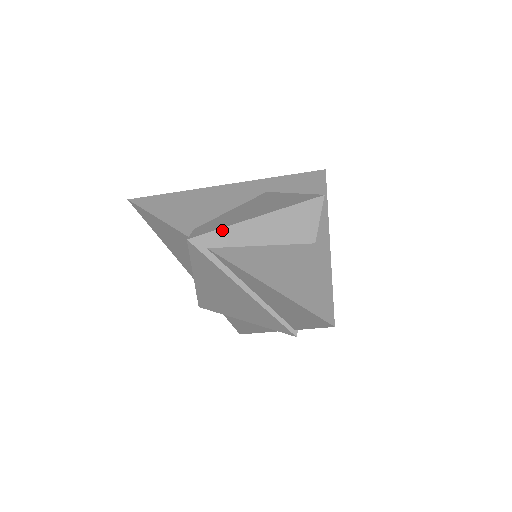
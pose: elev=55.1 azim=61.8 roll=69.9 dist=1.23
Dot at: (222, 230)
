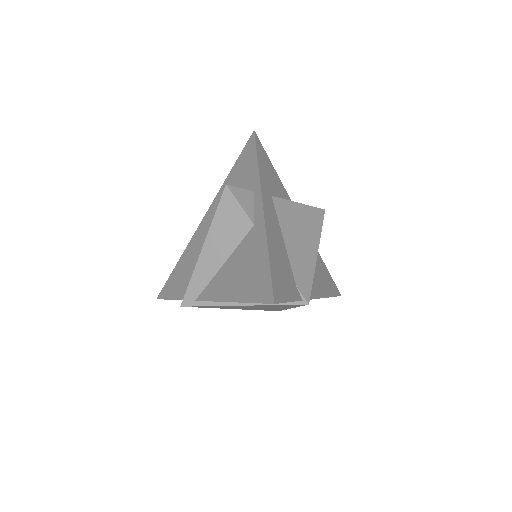
Dot at: (192, 280)
